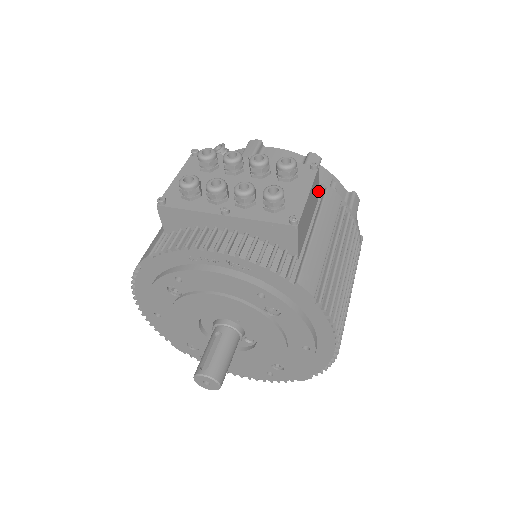
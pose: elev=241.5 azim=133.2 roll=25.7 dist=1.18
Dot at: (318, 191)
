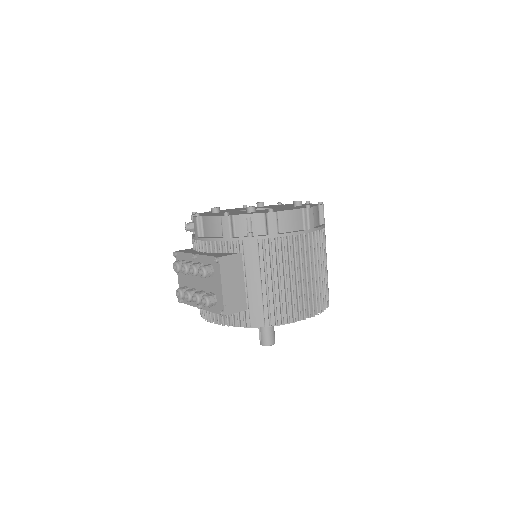
Dot at: (236, 254)
